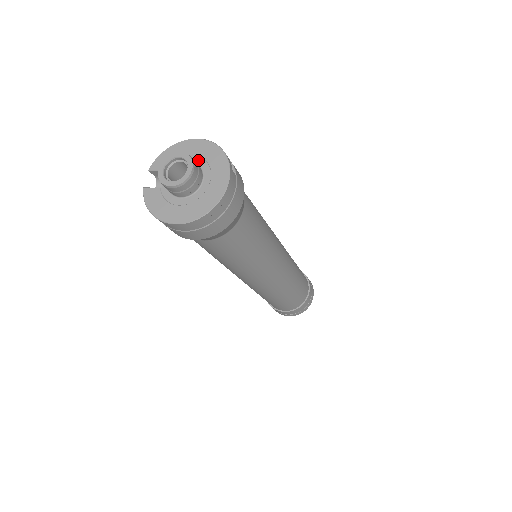
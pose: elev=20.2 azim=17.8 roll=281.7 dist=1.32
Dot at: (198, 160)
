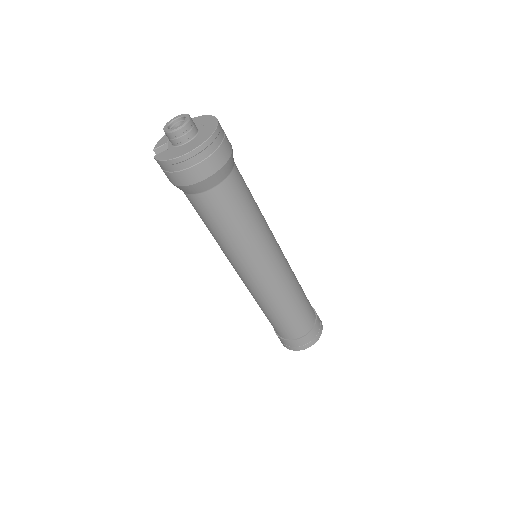
Dot at: occluded
